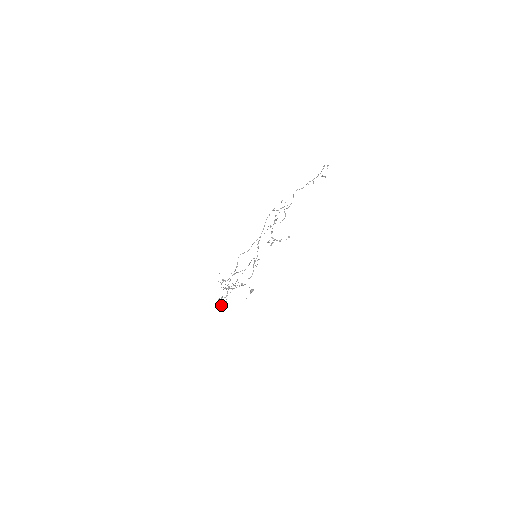
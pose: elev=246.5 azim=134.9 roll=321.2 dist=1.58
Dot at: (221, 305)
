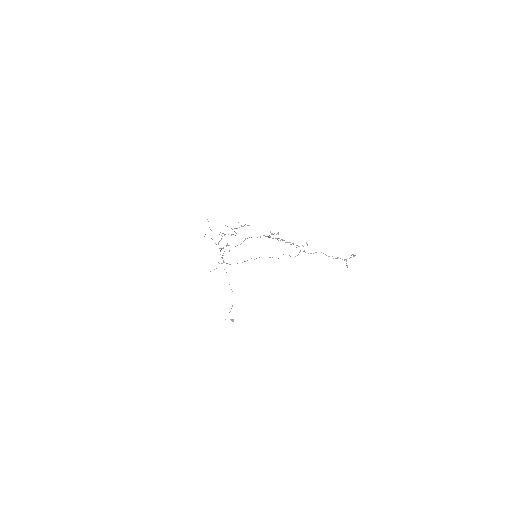
Dot at: occluded
